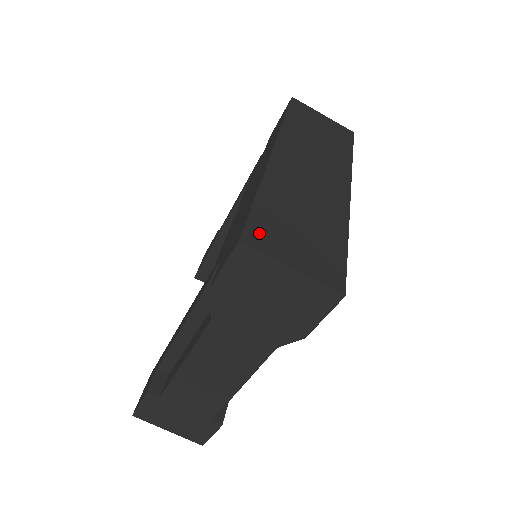
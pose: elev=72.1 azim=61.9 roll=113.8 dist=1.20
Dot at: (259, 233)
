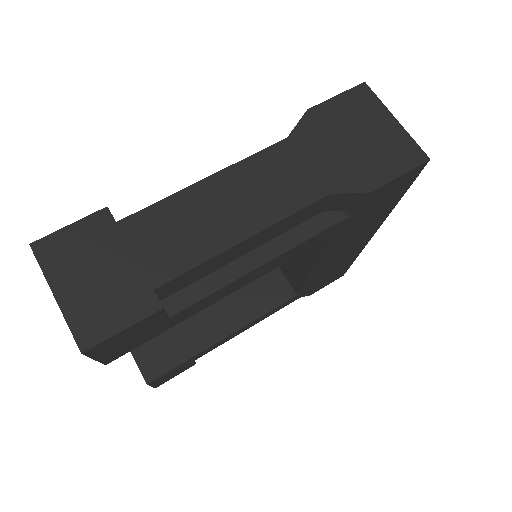
Dot at: occluded
